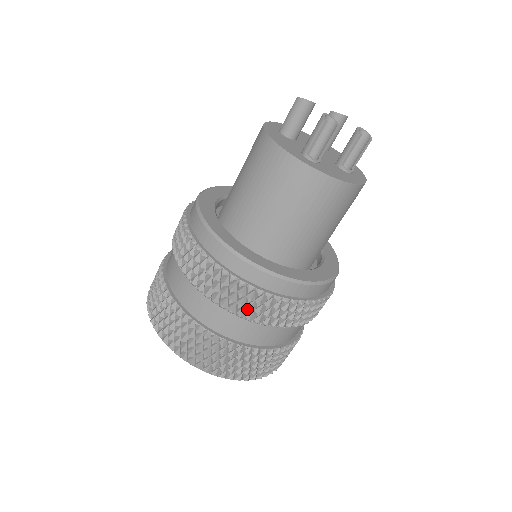
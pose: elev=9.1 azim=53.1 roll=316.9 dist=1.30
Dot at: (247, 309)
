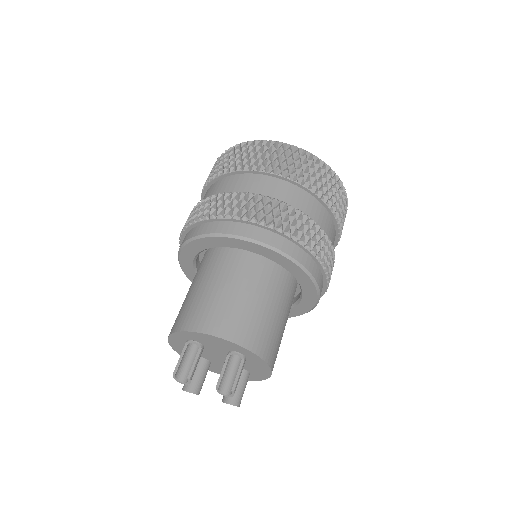
Dot at: occluded
